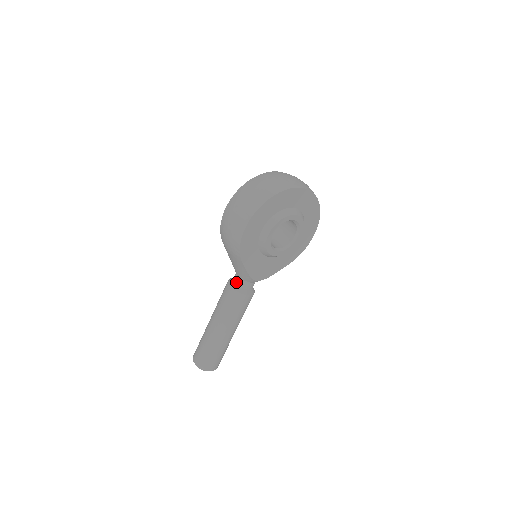
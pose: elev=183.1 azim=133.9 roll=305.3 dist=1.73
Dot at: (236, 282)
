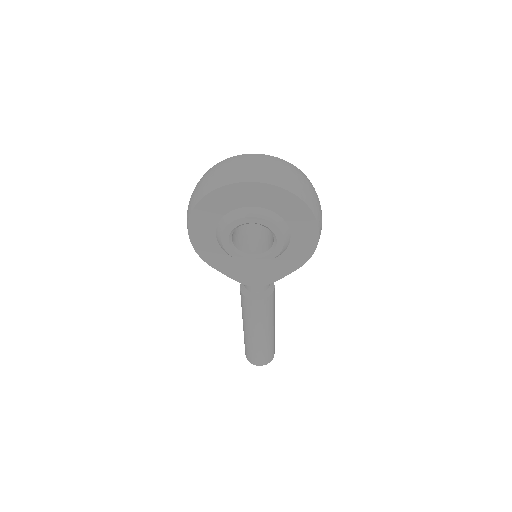
Dot at: occluded
